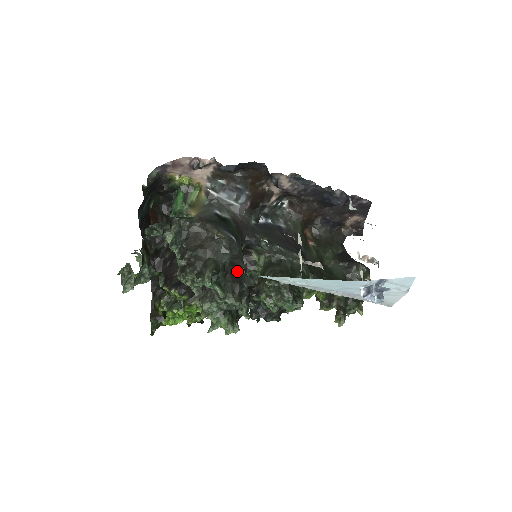
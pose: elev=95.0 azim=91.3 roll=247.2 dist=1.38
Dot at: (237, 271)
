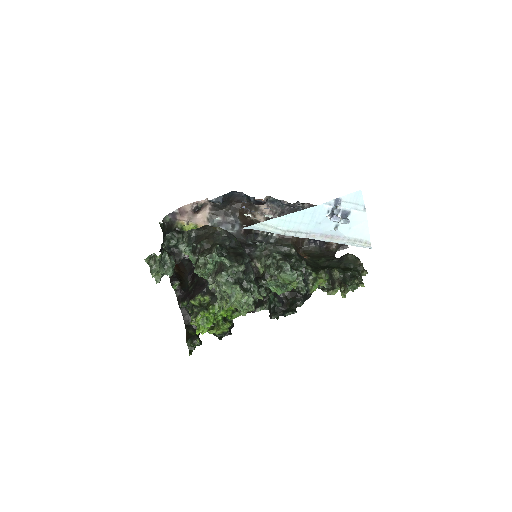
Dot at: (238, 252)
